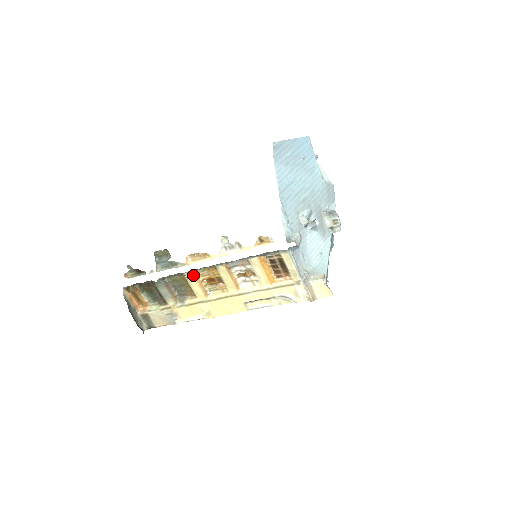
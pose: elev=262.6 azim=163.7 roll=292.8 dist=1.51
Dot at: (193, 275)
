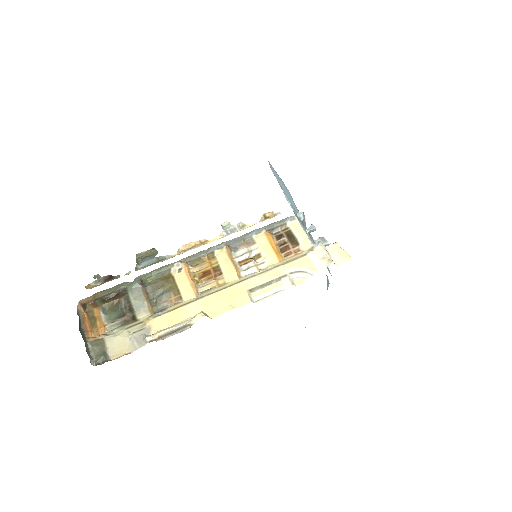
Dot at: (184, 266)
